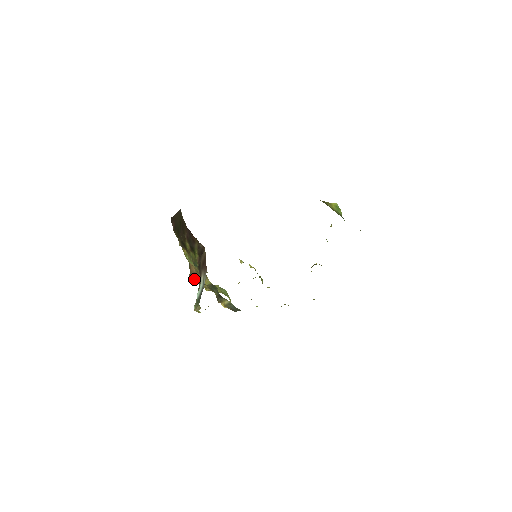
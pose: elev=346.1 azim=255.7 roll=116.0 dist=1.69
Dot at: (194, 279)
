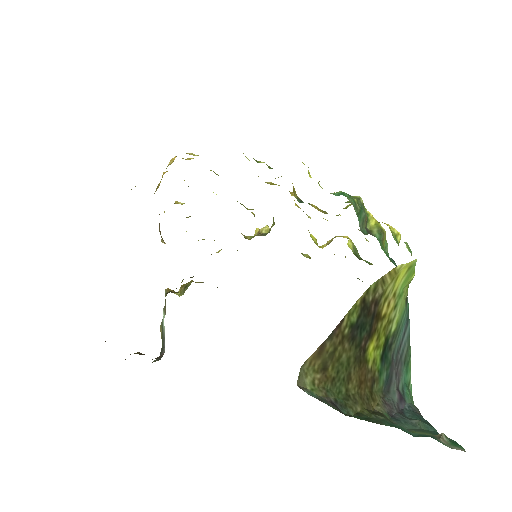
Dot at: (165, 243)
